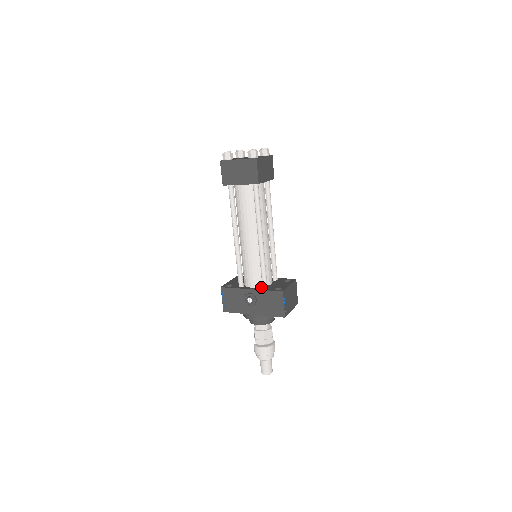
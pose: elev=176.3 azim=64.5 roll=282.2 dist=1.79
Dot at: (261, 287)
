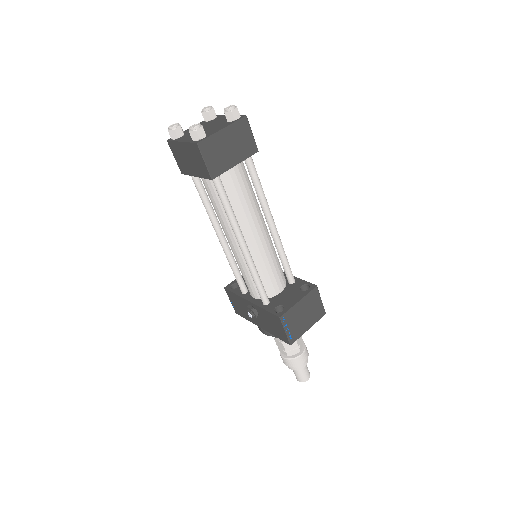
Dot at: occluded
